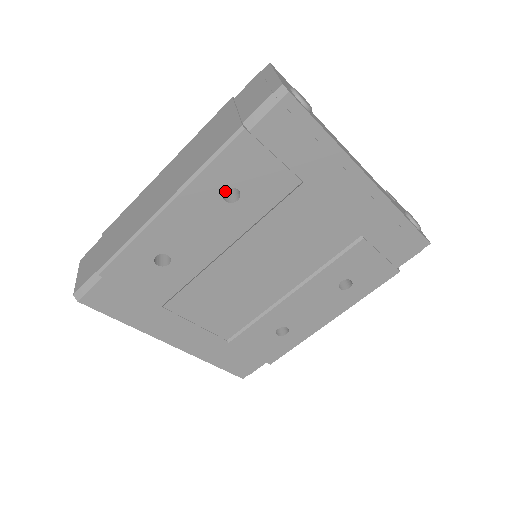
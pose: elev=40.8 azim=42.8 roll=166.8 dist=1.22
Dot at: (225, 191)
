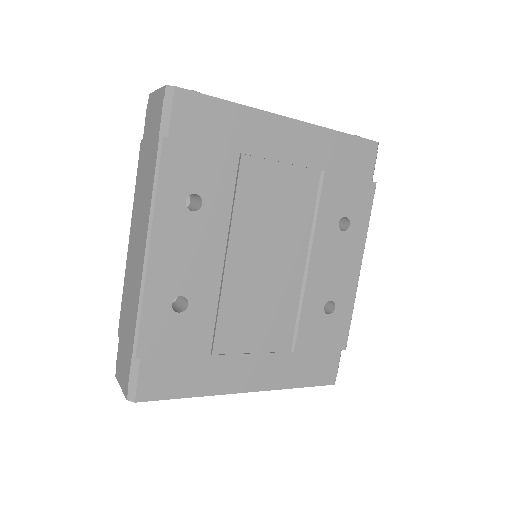
Dot at: occluded
